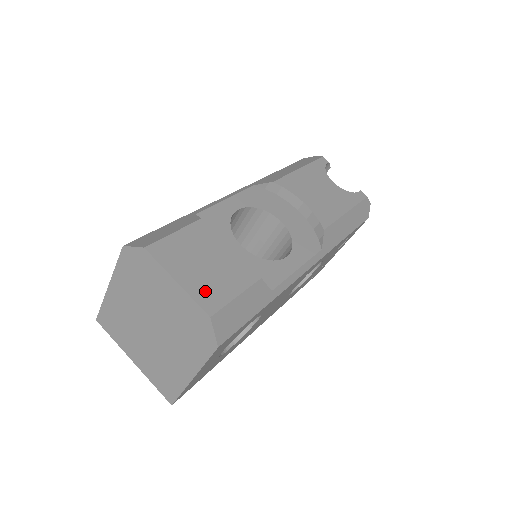
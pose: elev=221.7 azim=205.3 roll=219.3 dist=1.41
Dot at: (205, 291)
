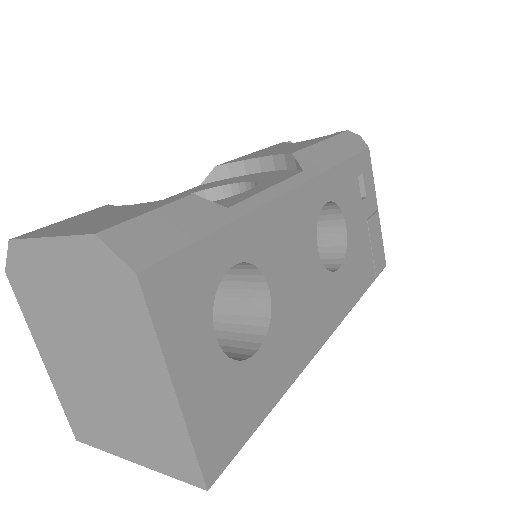
Dot at: (94, 226)
